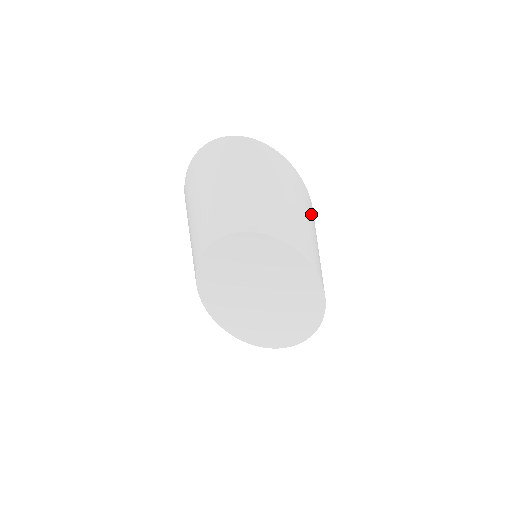
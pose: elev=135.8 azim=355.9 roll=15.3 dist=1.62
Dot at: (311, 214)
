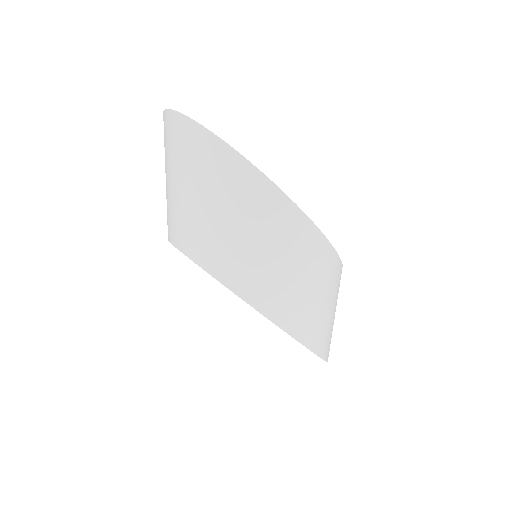
Dot at: (306, 252)
